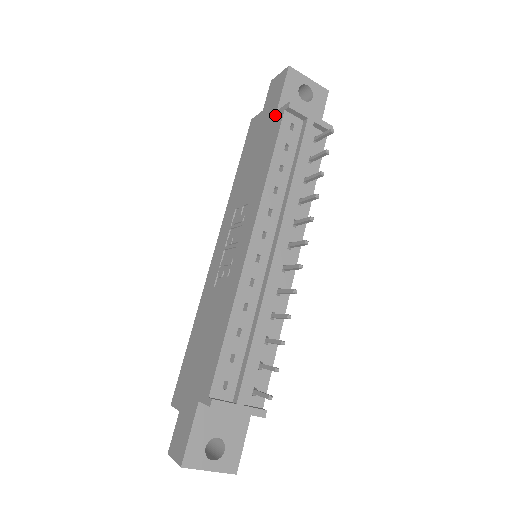
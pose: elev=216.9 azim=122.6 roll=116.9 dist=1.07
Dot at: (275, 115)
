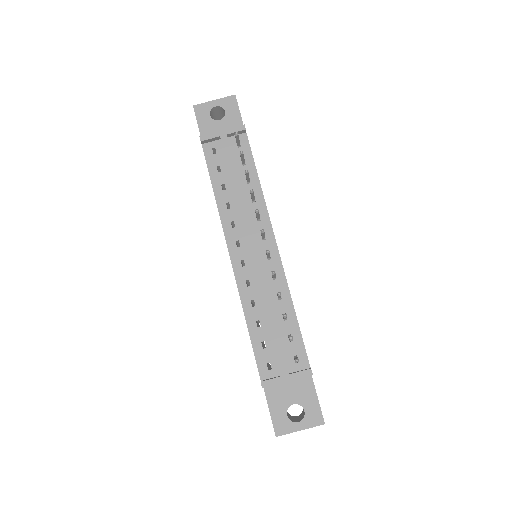
Dot at: occluded
